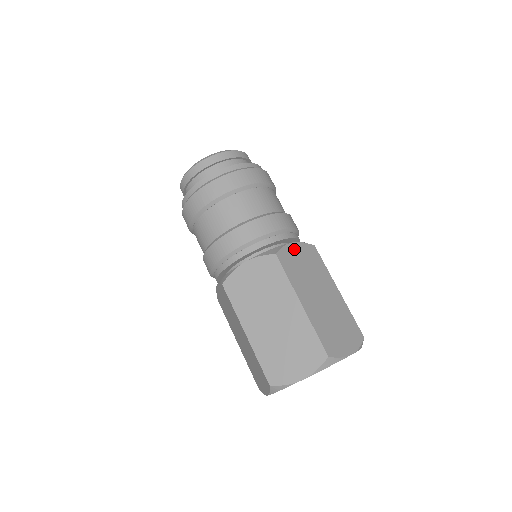
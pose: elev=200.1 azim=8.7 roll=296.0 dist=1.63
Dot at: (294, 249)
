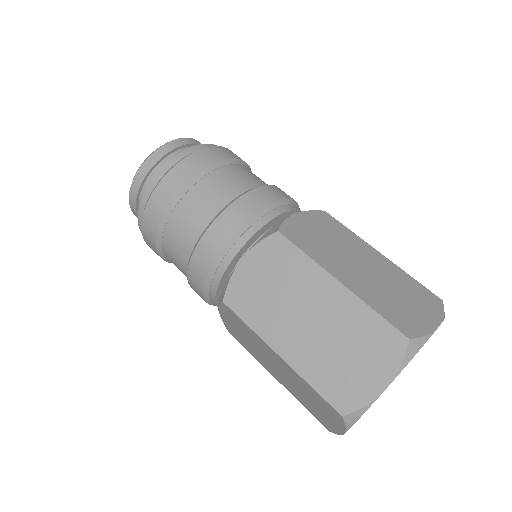
Dot at: (300, 220)
